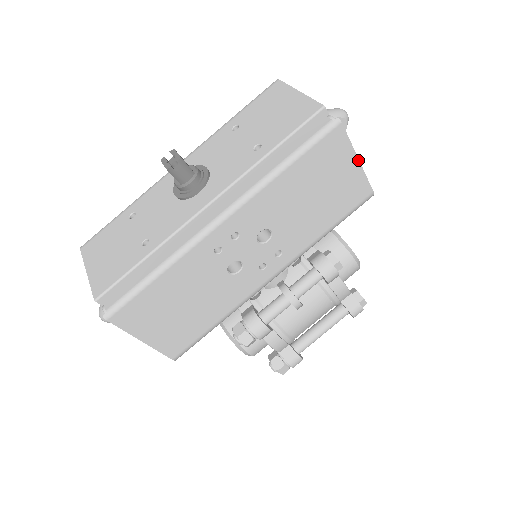
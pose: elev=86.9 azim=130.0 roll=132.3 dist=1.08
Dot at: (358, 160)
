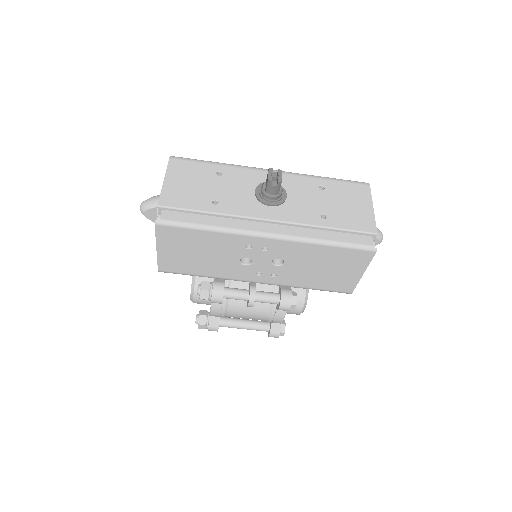
Dot at: (363, 273)
